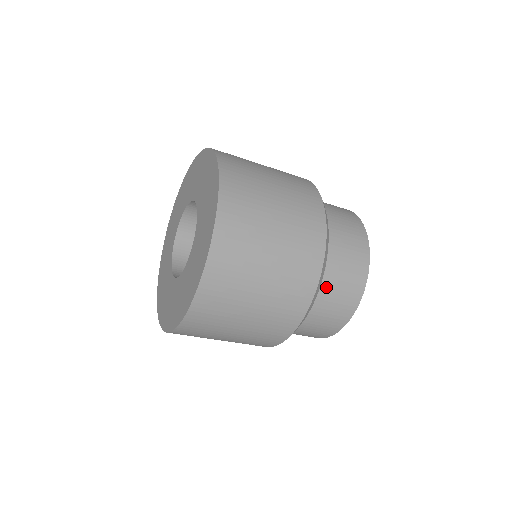
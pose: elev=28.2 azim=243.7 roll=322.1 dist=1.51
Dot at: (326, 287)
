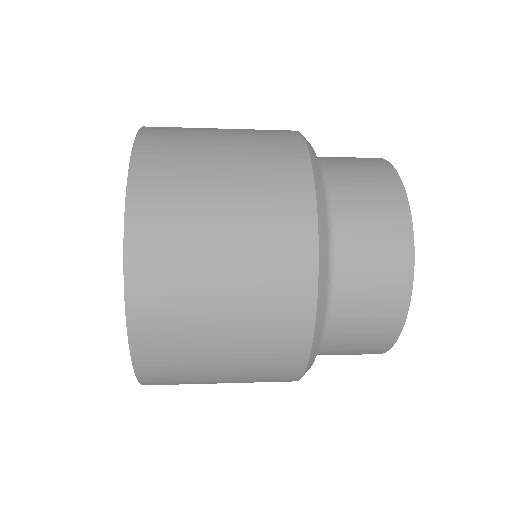
Dot at: (343, 299)
